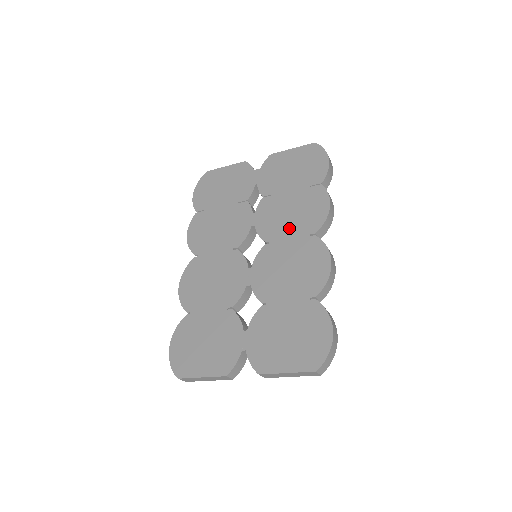
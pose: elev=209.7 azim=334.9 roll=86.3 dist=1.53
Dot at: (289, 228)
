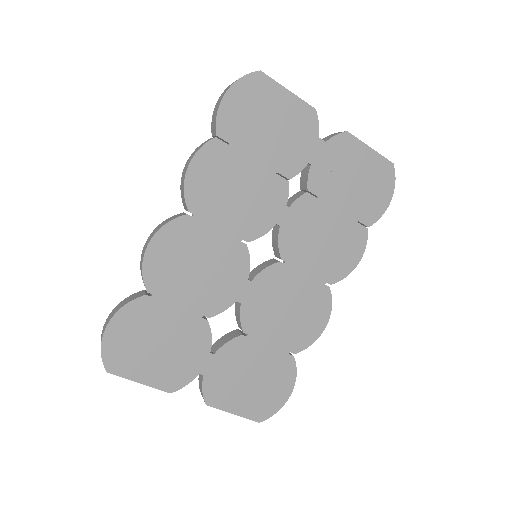
Dot at: (312, 260)
